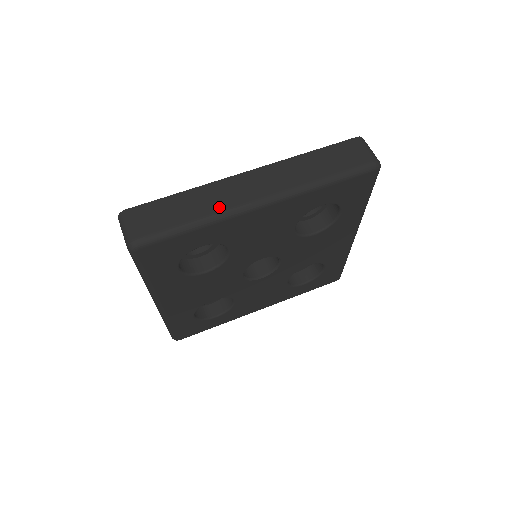
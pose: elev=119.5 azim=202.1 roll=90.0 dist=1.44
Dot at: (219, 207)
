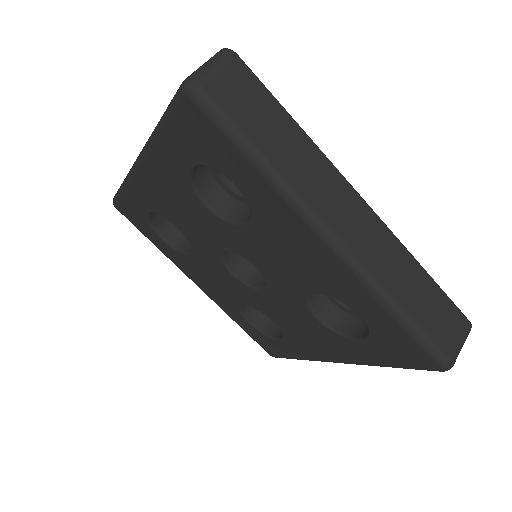
Dot at: (300, 185)
